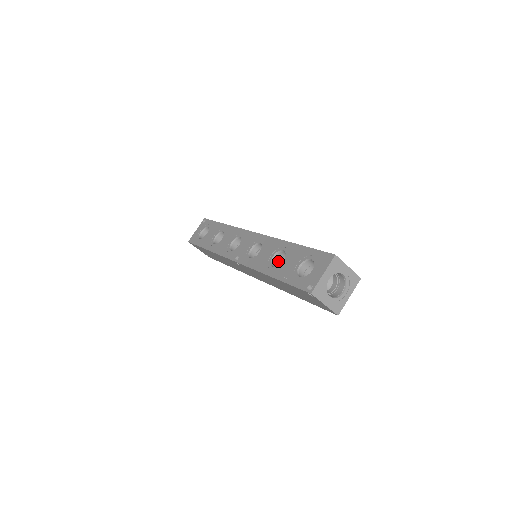
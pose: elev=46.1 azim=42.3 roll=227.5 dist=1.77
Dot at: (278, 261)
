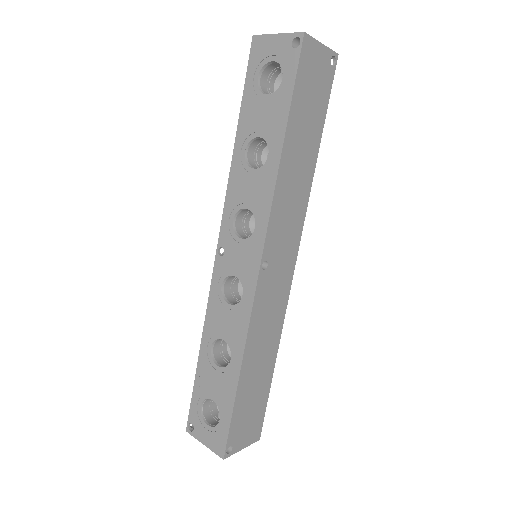
Dot at: occluded
